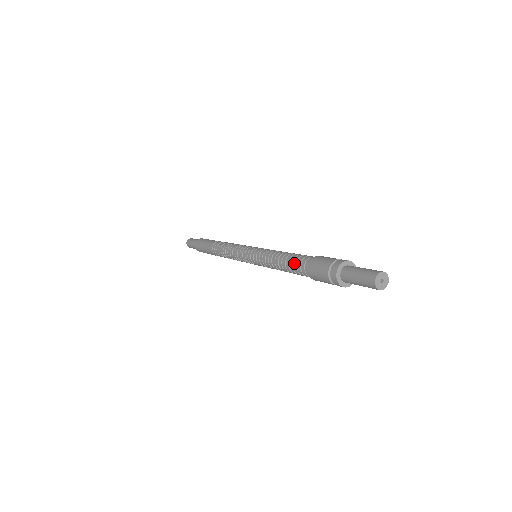
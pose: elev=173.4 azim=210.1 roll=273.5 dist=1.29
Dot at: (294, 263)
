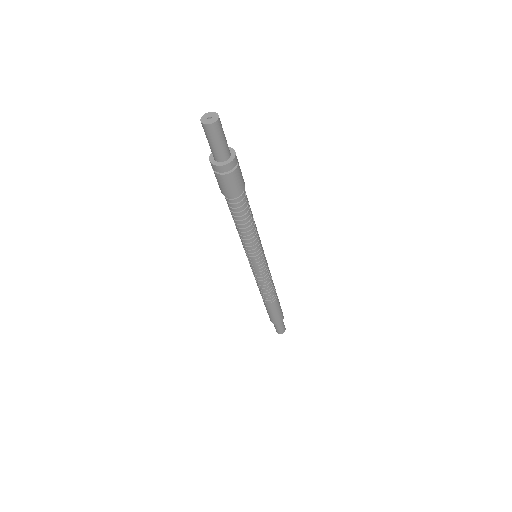
Dot at: occluded
